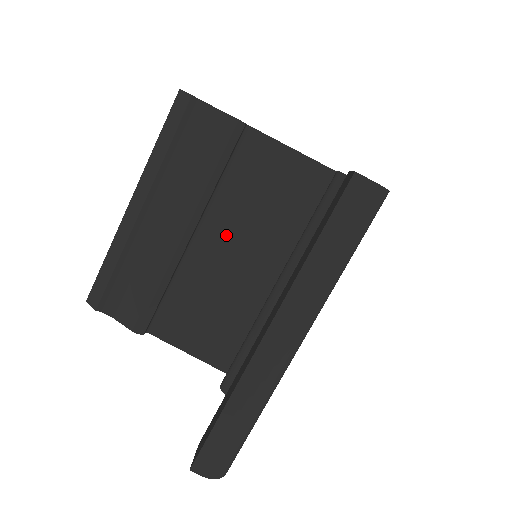
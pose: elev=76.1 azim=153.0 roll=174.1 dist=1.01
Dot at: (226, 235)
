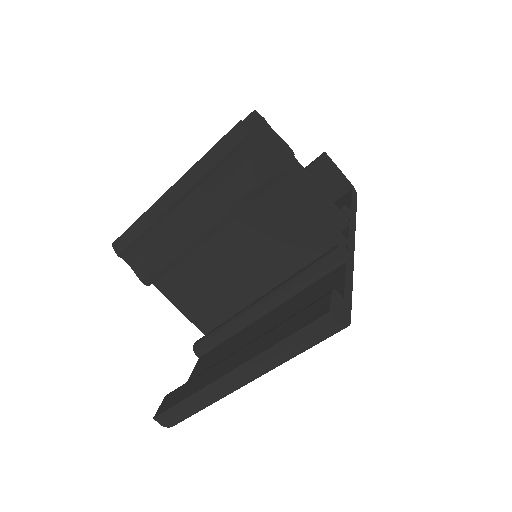
Dot at: (236, 244)
